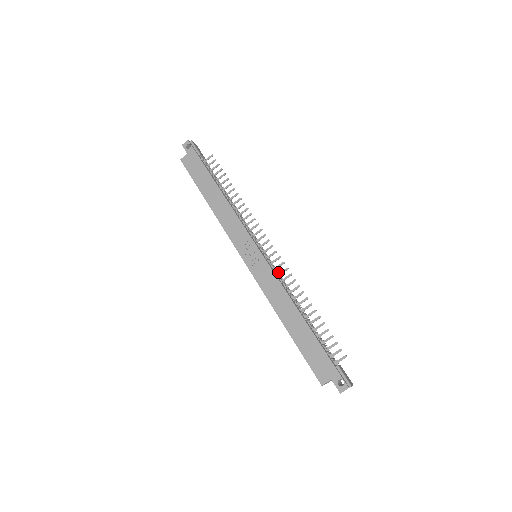
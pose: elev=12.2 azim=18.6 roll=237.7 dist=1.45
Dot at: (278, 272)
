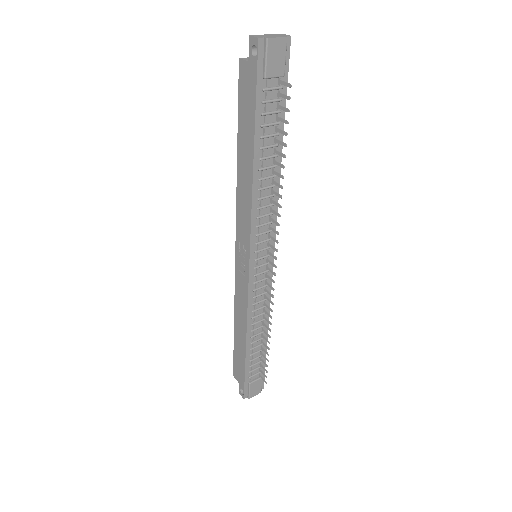
Dot at: (265, 287)
